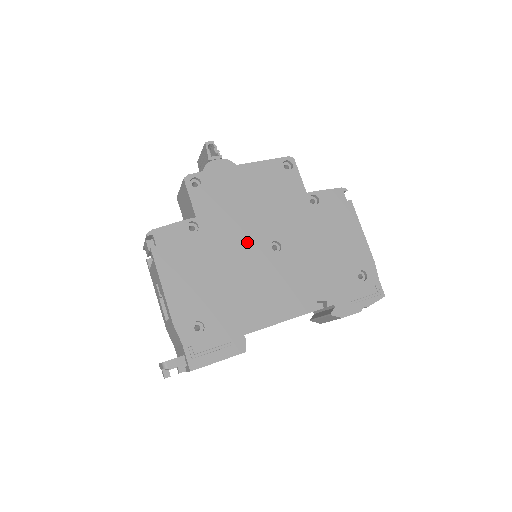
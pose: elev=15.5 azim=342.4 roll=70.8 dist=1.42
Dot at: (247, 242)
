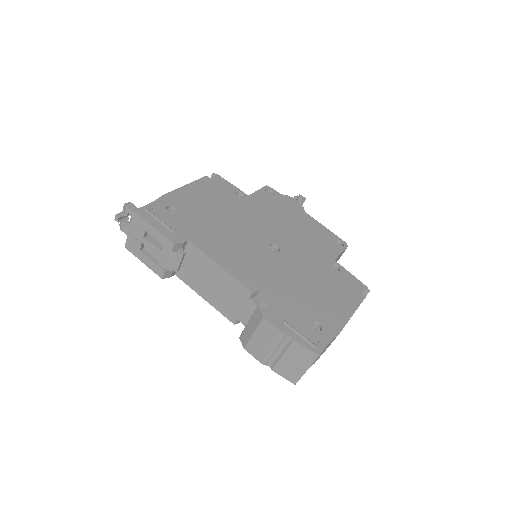
Dot at: (260, 228)
